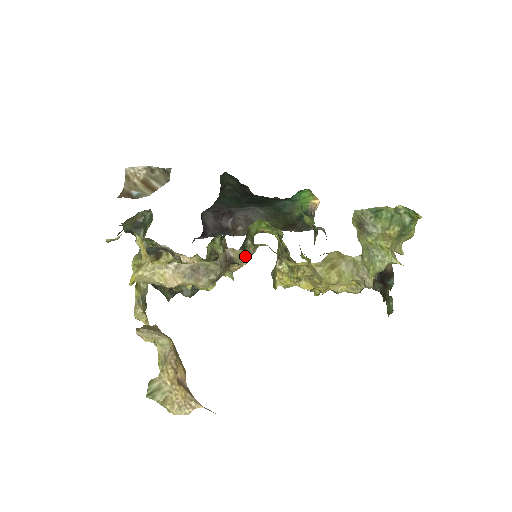
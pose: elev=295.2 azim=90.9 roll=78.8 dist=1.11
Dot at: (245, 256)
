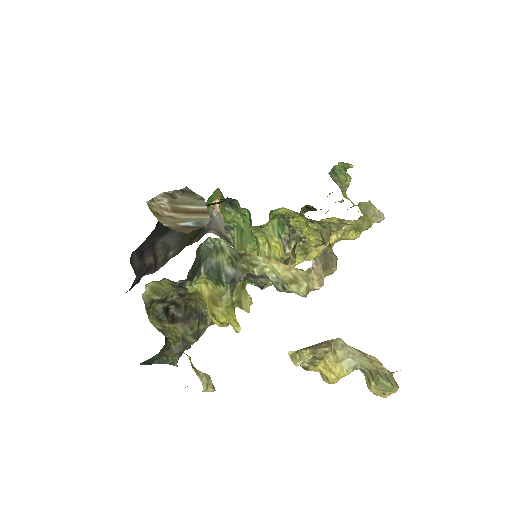
Dot at: (329, 232)
